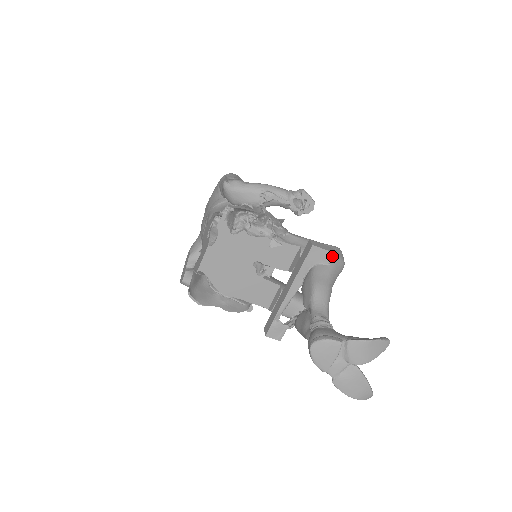
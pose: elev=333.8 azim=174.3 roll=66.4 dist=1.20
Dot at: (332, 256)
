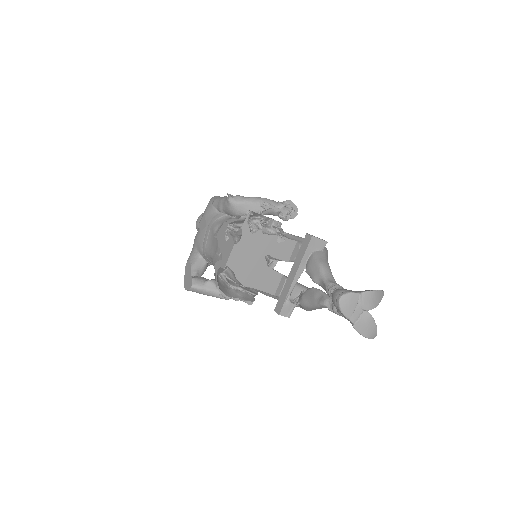
Dot at: (325, 244)
